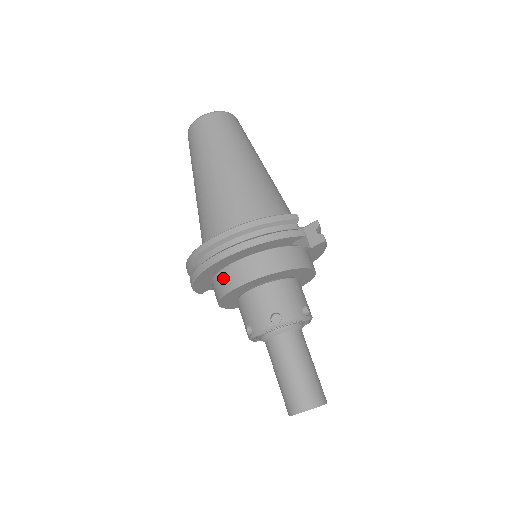
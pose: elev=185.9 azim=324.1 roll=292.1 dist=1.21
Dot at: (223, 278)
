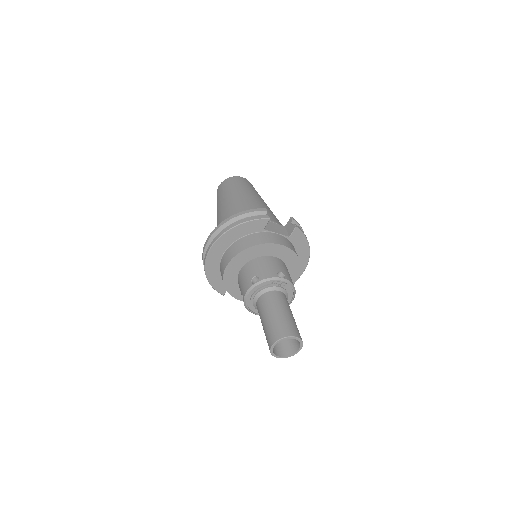
Dot at: (222, 264)
